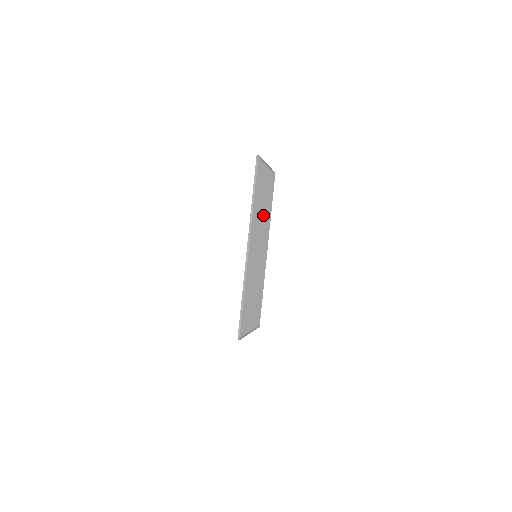
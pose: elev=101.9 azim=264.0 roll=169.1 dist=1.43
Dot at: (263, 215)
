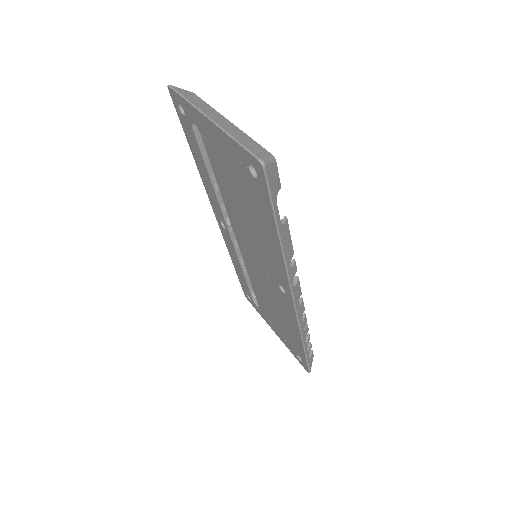
Dot at: (204, 106)
